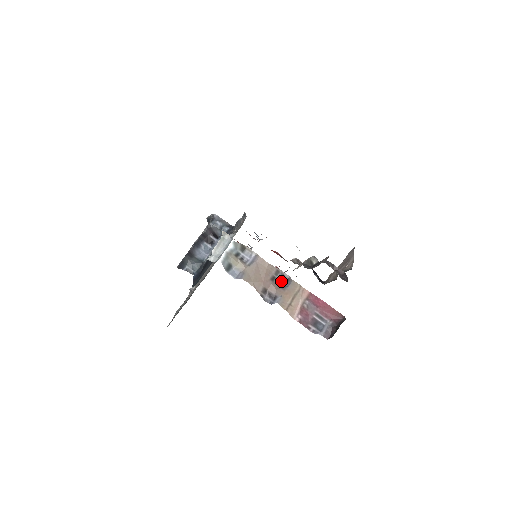
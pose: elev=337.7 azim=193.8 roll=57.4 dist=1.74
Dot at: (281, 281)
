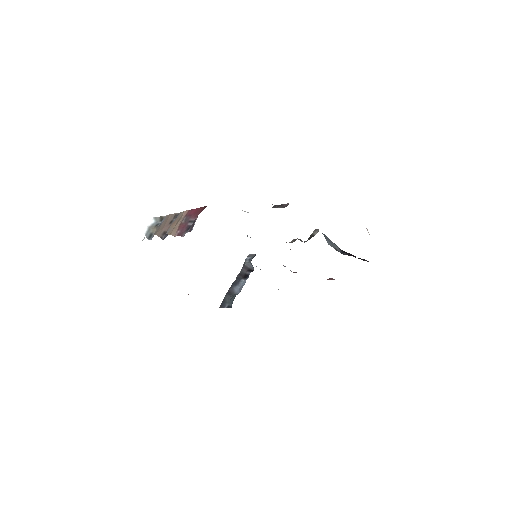
Dot at: occluded
